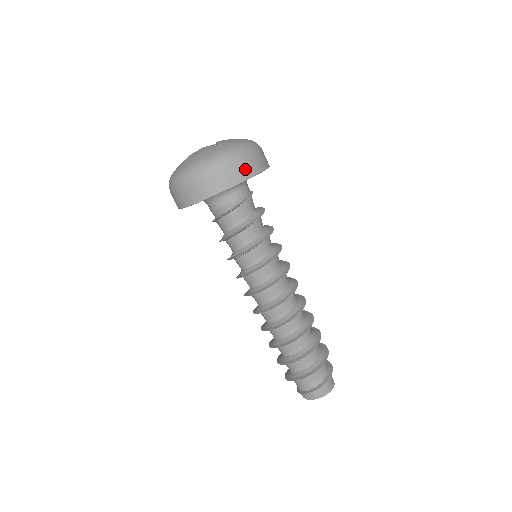
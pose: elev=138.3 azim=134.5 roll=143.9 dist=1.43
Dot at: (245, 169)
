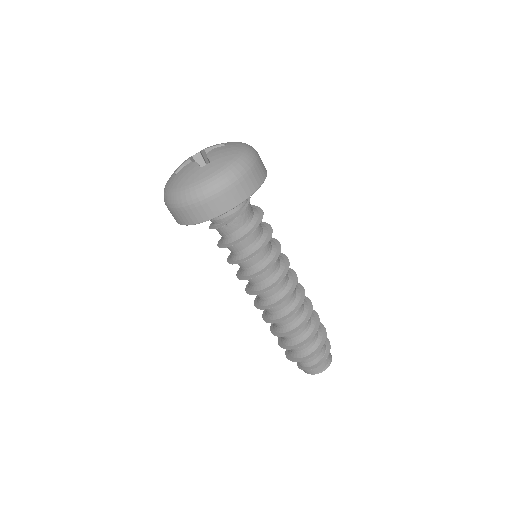
Dot at: (225, 201)
